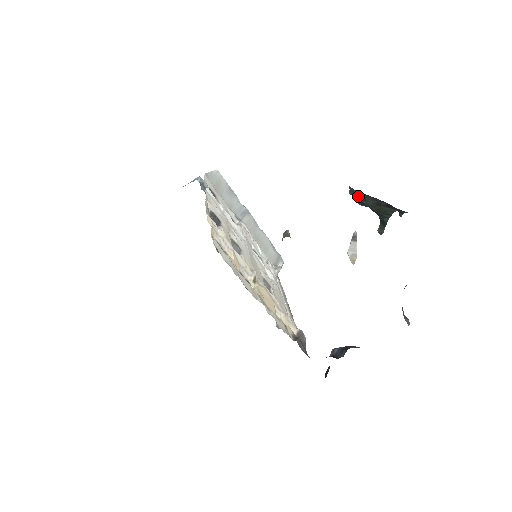
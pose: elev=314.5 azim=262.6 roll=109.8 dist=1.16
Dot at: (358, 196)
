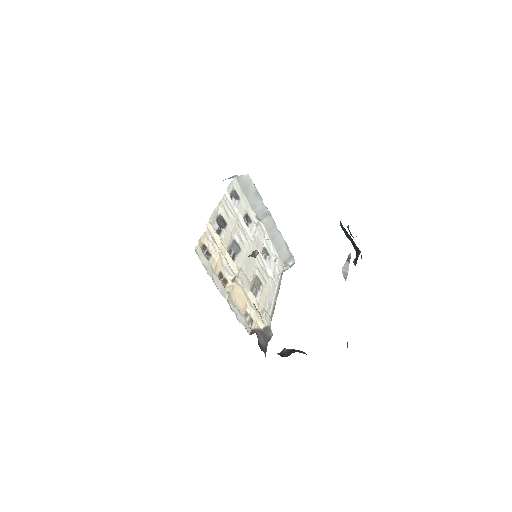
Dot at: (343, 229)
